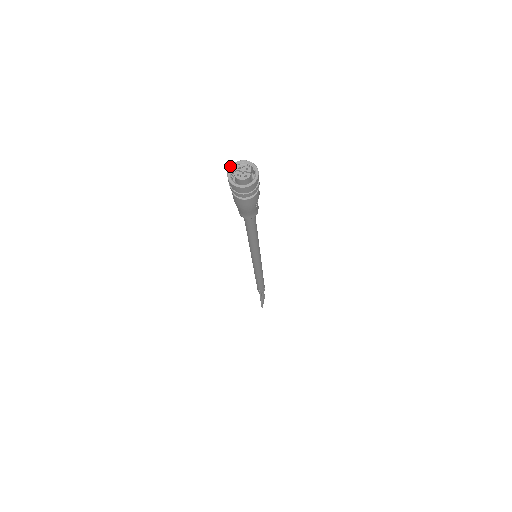
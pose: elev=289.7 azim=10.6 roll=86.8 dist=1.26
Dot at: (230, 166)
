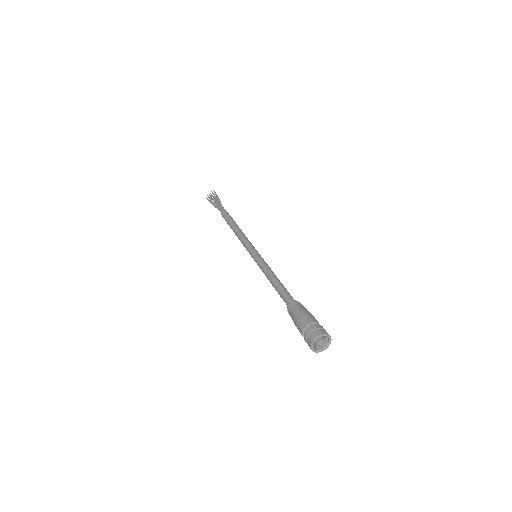
Dot at: (319, 336)
